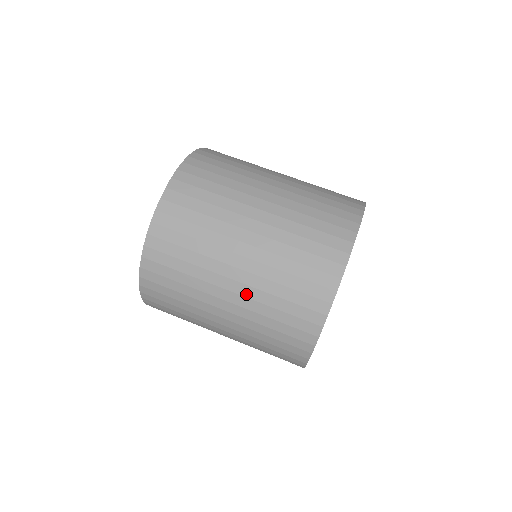
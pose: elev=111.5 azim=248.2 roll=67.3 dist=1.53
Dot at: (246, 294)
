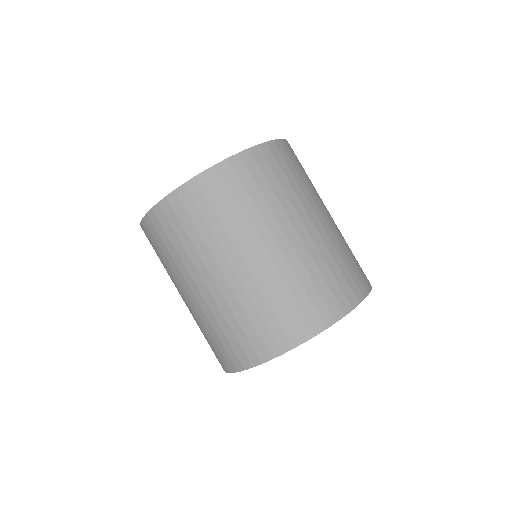
Dot at: occluded
